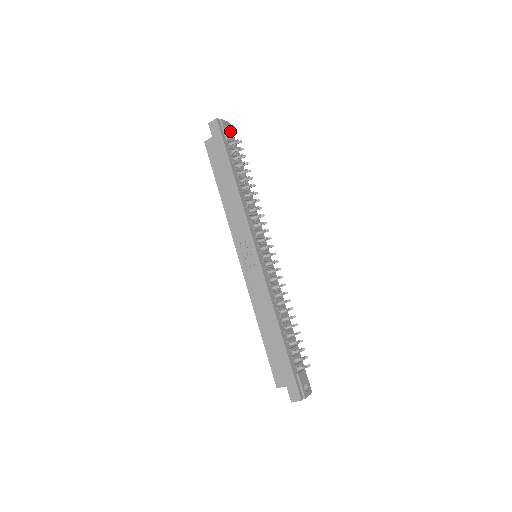
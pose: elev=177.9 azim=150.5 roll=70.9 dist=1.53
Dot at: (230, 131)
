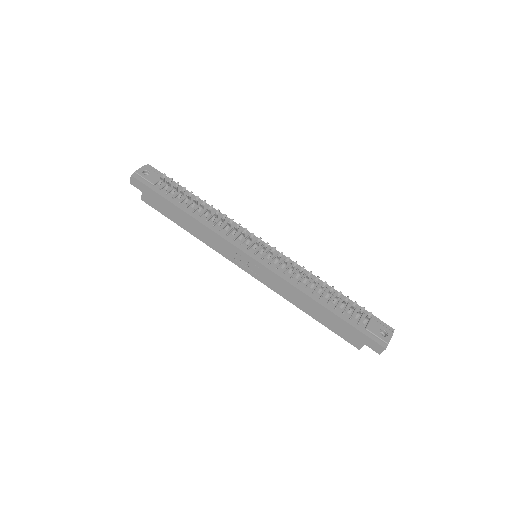
Dot at: (151, 172)
